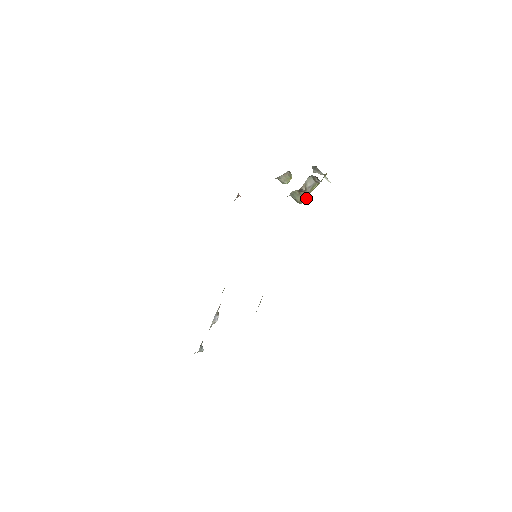
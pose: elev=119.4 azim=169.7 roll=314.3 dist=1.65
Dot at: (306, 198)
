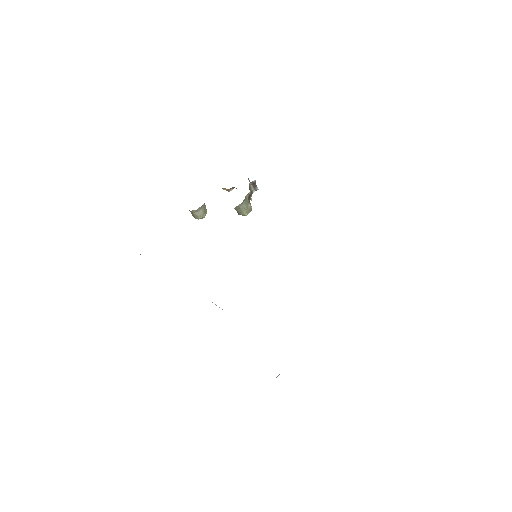
Dot at: (251, 207)
